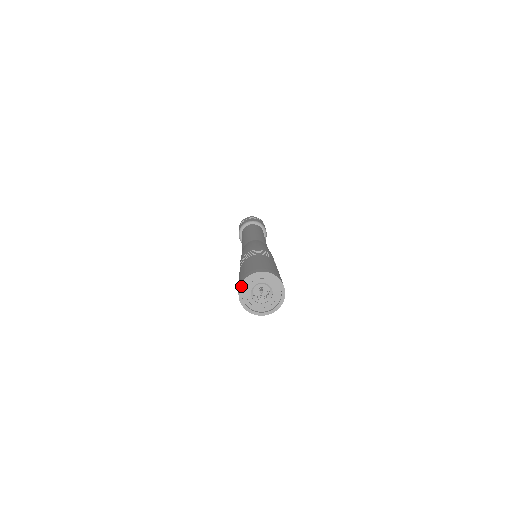
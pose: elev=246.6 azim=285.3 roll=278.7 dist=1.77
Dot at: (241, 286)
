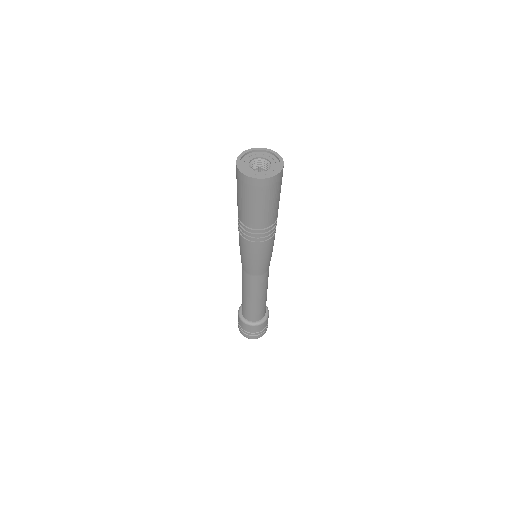
Dot at: (237, 160)
